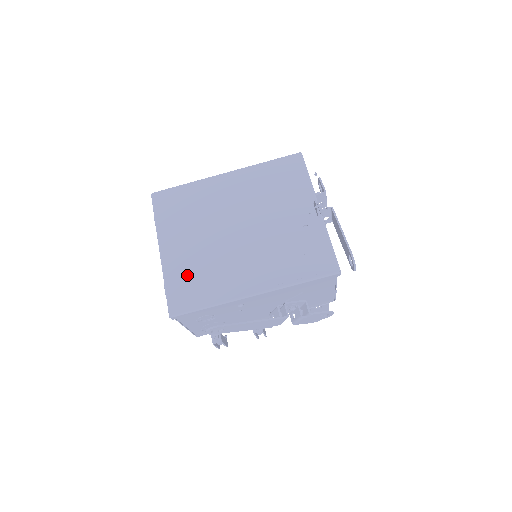
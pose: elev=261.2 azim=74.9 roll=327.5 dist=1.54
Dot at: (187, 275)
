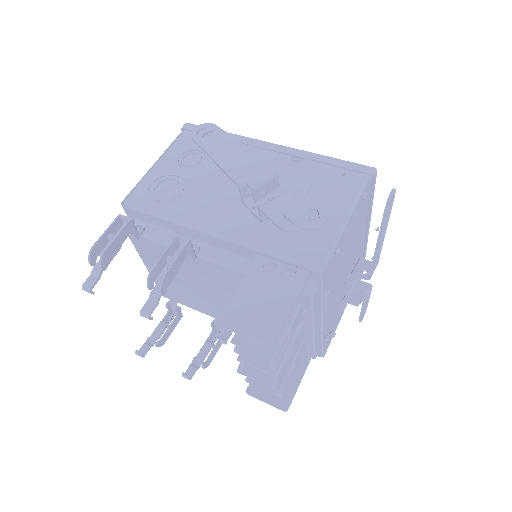
Dot at: occluded
